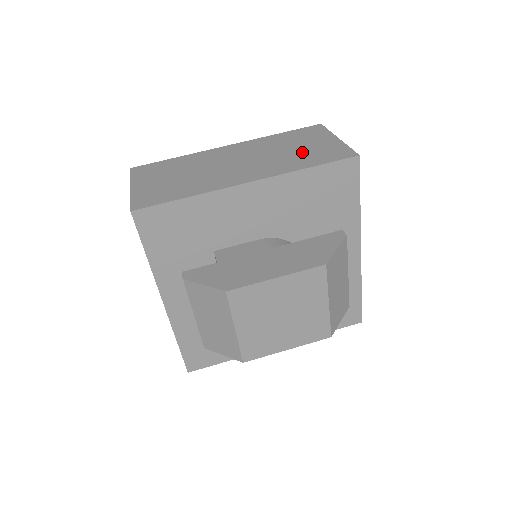
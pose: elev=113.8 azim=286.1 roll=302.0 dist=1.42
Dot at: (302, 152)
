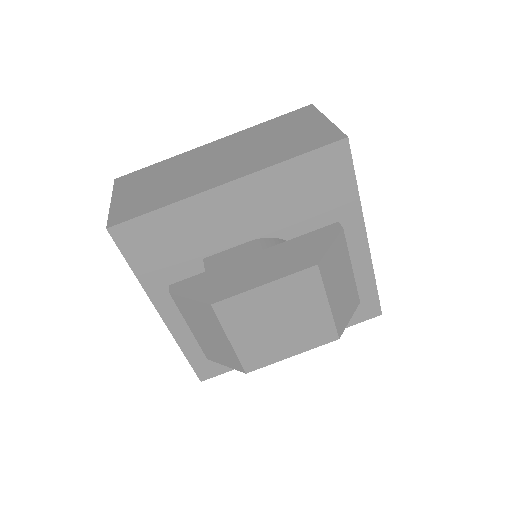
Dot at: (287, 140)
